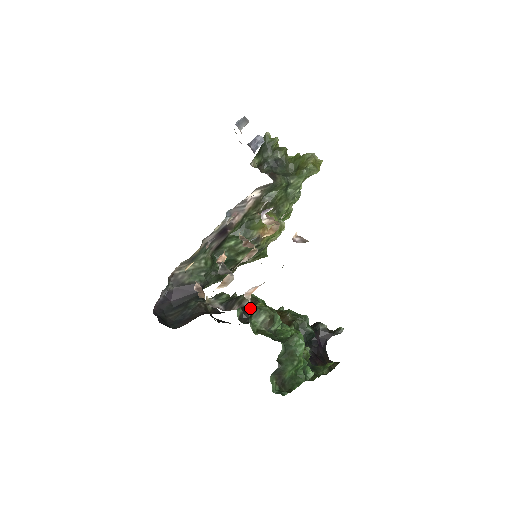
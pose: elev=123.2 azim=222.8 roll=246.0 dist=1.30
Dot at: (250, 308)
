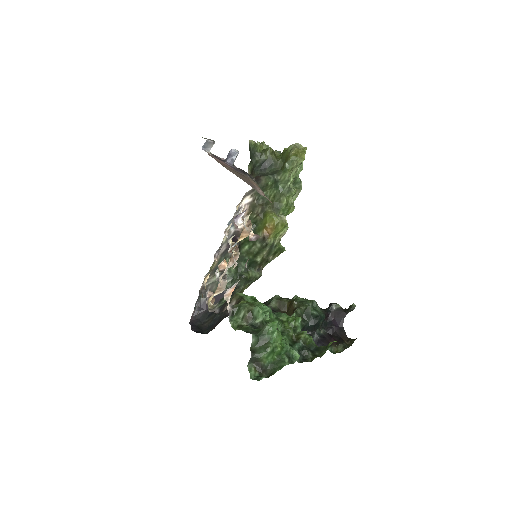
Dot at: (231, 307)
